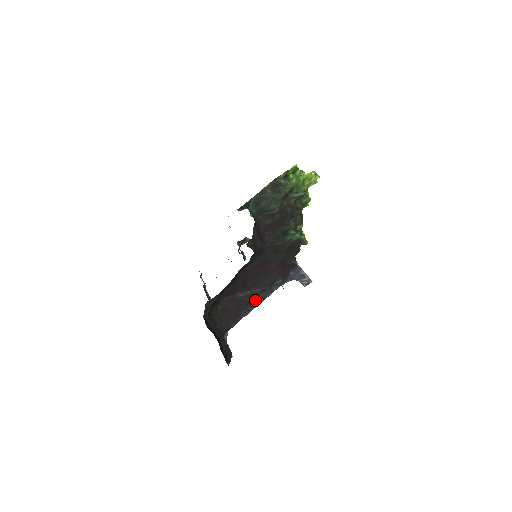
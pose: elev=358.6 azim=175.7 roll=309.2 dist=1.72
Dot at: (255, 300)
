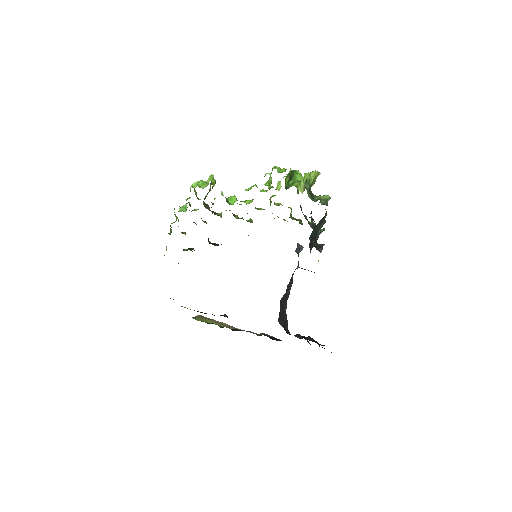
Dot at: (288, 292)
